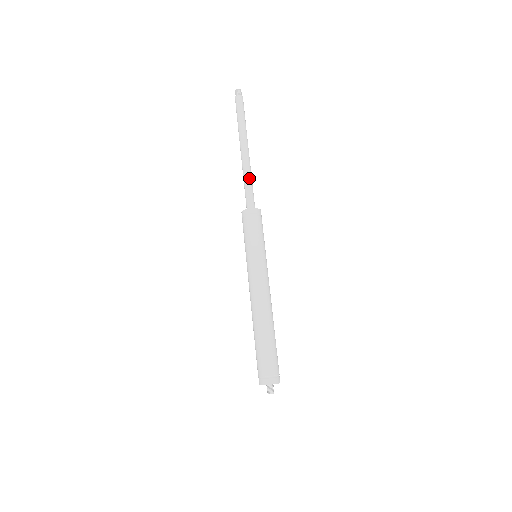
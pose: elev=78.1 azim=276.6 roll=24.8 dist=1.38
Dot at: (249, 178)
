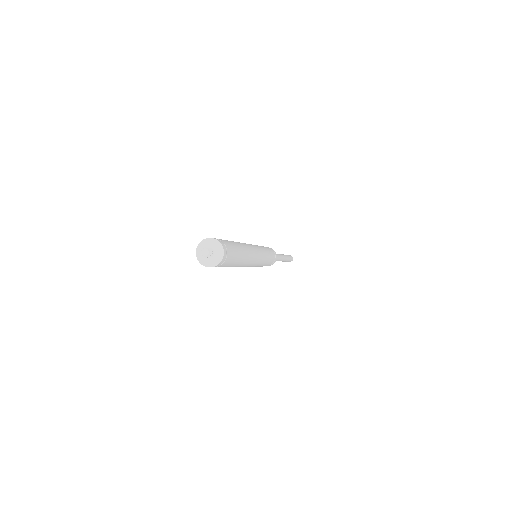
Dot at: (277, 254)
